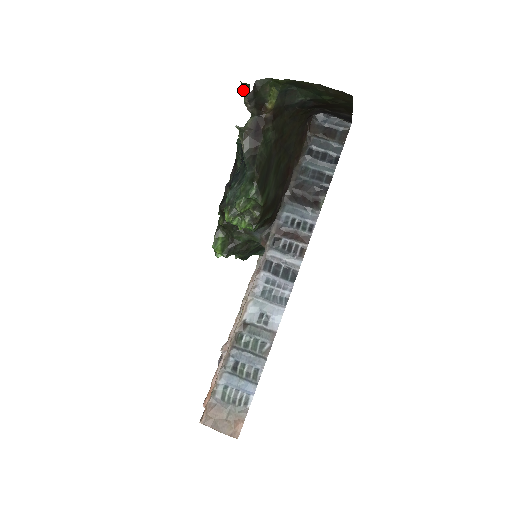
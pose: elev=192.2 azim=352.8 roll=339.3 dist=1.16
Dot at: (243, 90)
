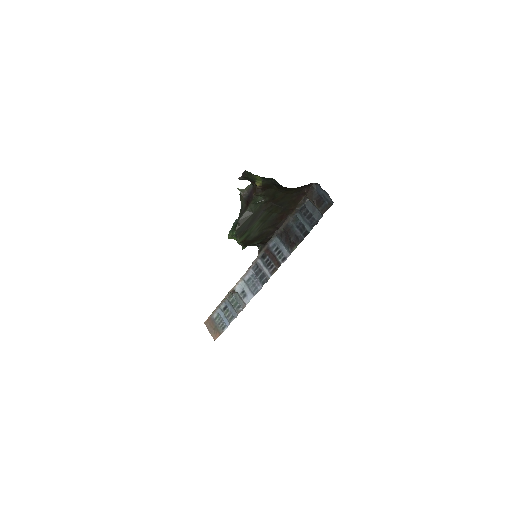
Dot at: occluded
